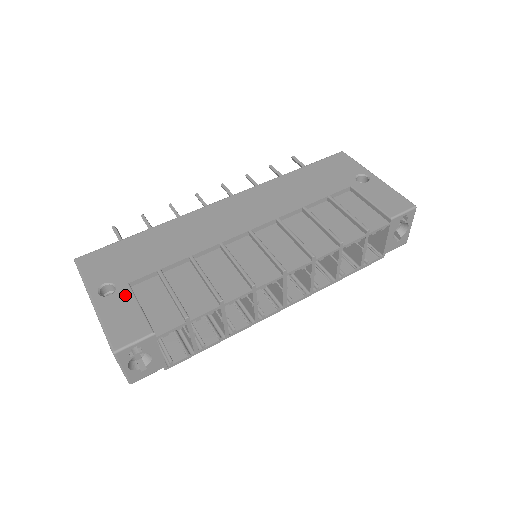
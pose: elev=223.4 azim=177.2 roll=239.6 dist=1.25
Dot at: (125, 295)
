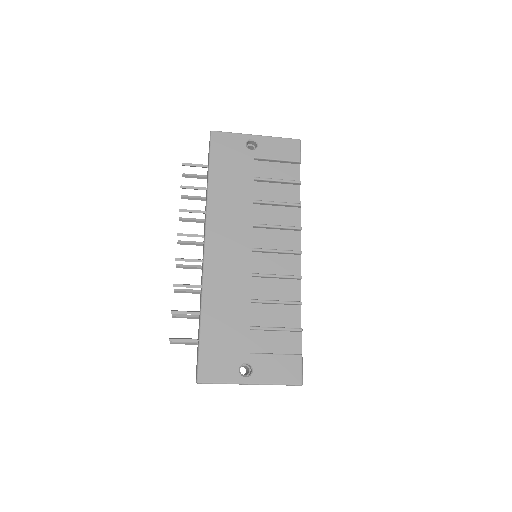
Dot at: (259, 360)
